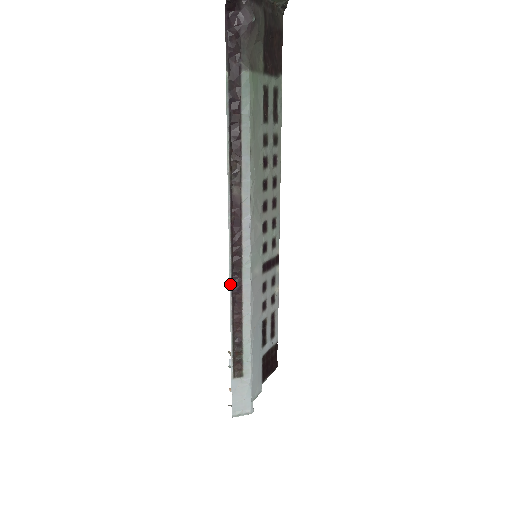
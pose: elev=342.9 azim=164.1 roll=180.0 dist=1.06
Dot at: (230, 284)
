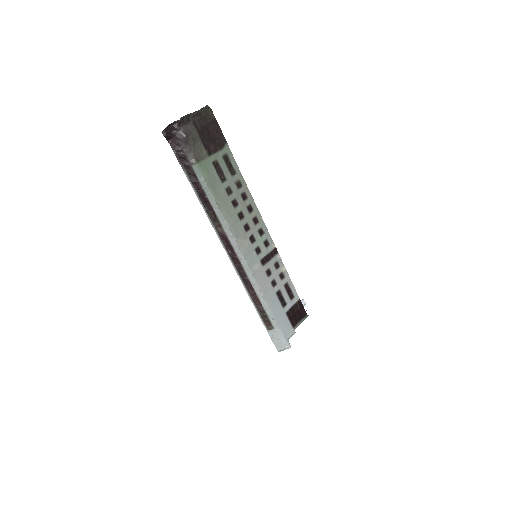
Dot at: (241, 280)
